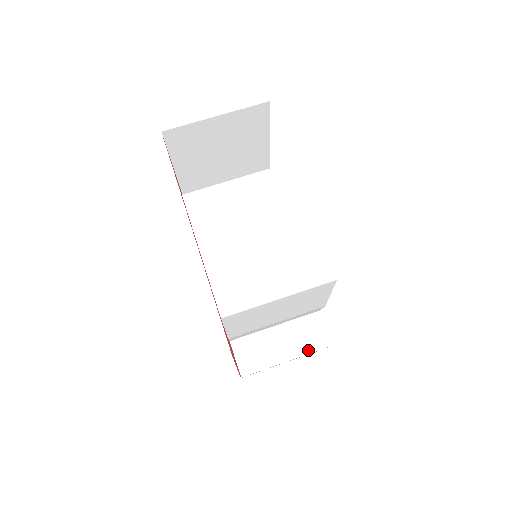
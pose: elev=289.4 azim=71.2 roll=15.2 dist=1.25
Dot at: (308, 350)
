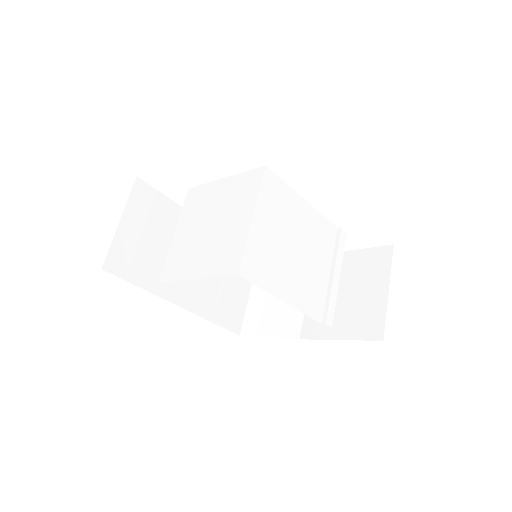
Dot at: occluded
